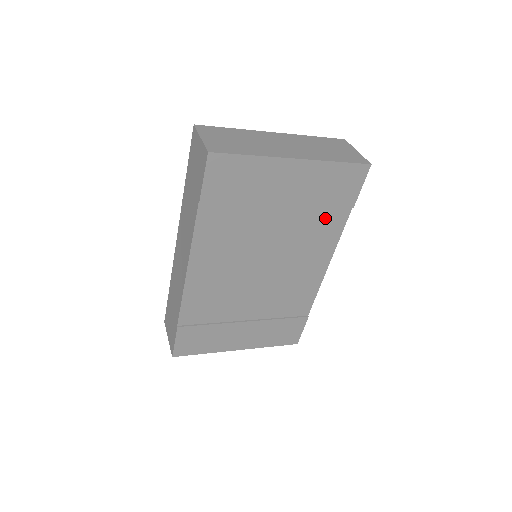
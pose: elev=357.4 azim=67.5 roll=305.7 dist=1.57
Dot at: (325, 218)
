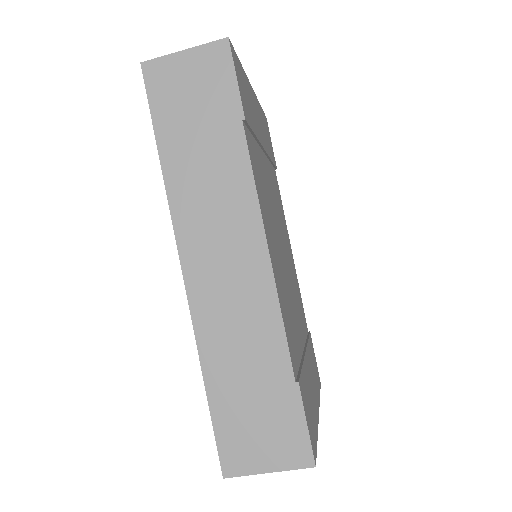
Dot at: (274, 179)
